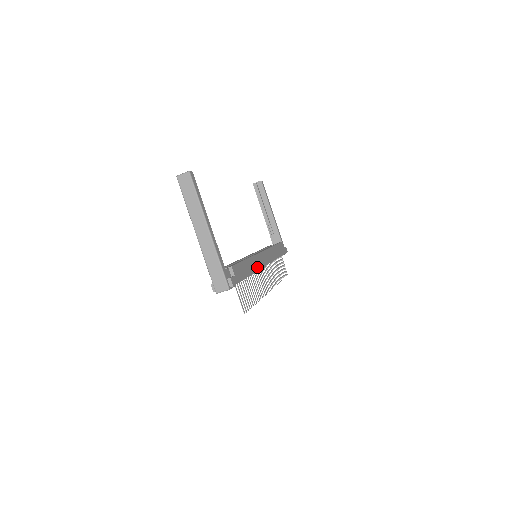
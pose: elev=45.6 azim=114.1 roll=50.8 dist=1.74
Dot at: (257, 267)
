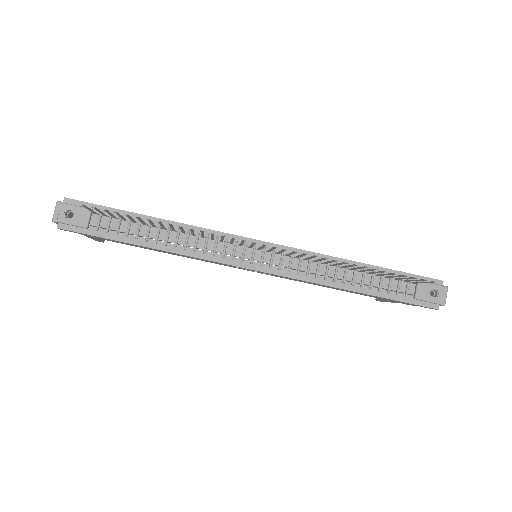
Dot at: (202, 229)
